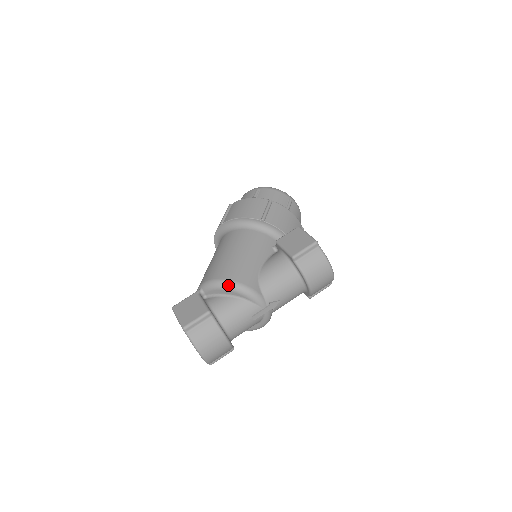
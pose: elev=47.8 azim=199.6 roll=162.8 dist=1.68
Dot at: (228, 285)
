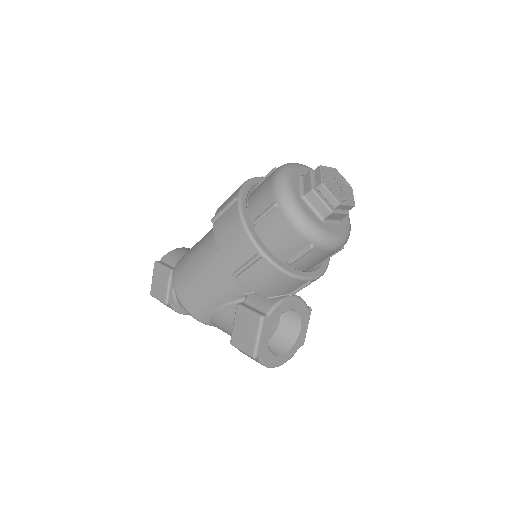
Dot at: occluded
